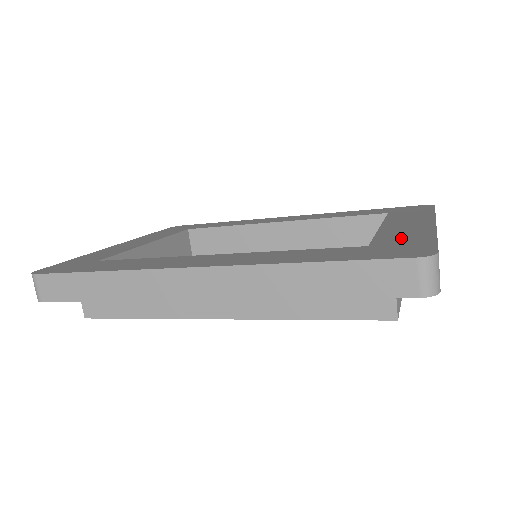
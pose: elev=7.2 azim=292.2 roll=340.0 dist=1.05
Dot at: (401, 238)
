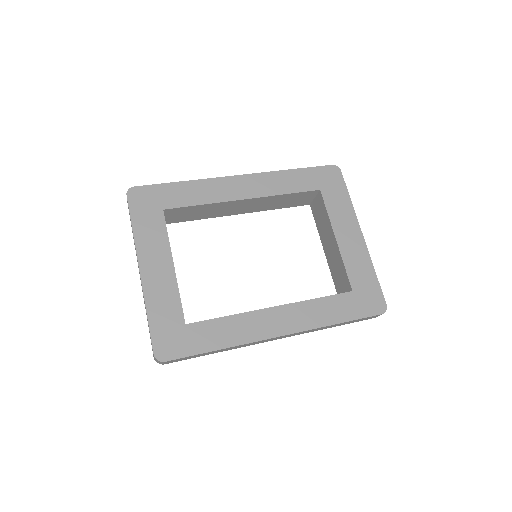
Dot at: (361, 275)
